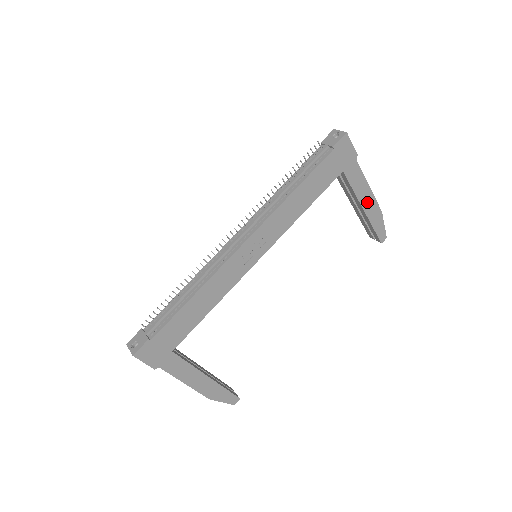
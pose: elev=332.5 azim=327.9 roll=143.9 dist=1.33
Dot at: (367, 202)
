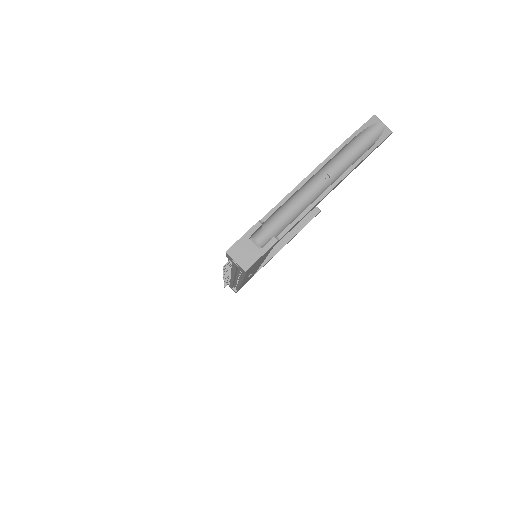
Dot at: (330, 191)
